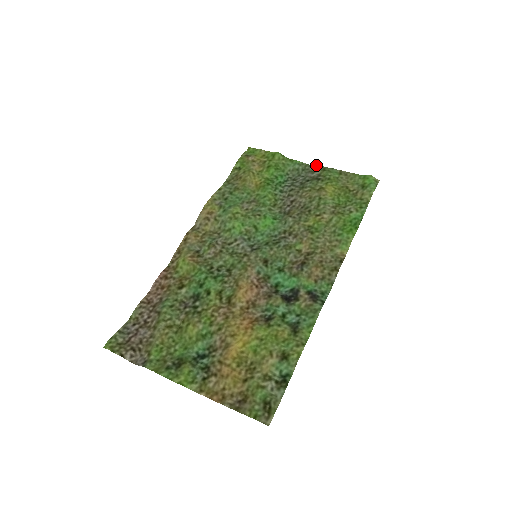
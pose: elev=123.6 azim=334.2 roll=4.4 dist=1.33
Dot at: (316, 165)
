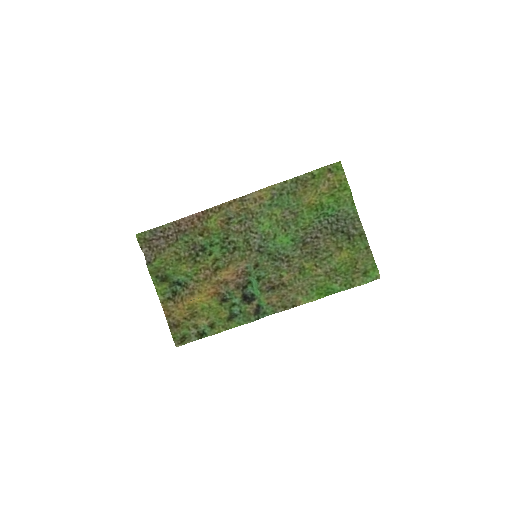
Dot at: occluded
